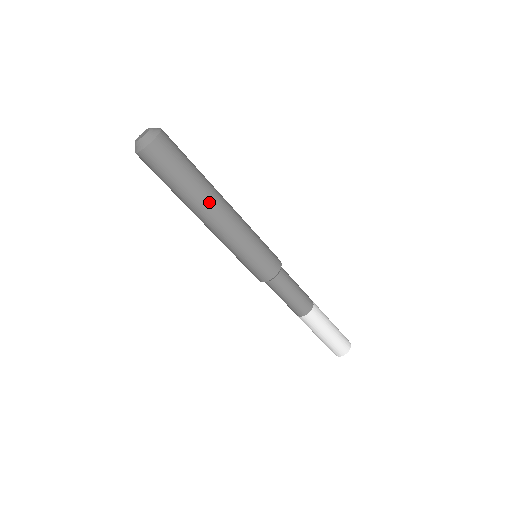
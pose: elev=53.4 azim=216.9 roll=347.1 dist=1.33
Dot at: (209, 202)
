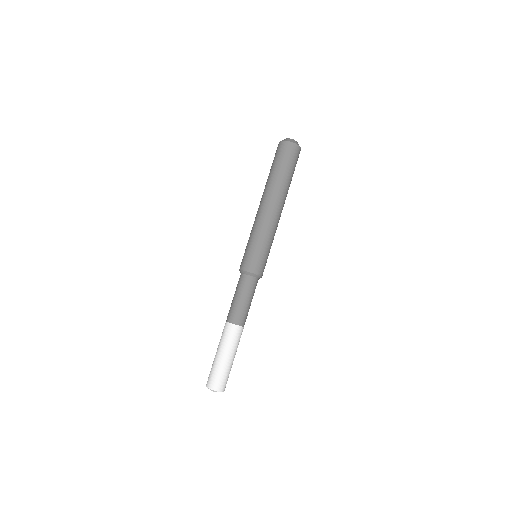
Dot at: occluded
